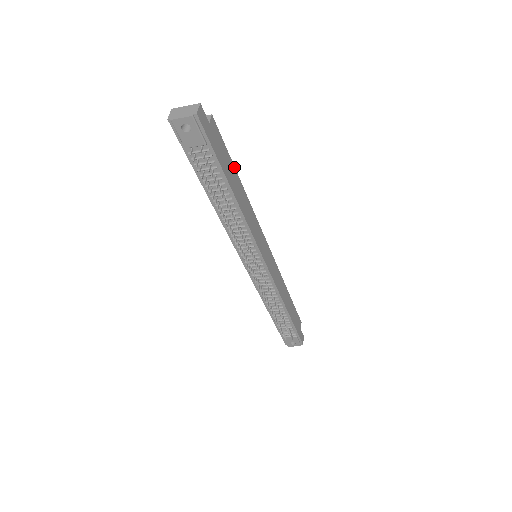
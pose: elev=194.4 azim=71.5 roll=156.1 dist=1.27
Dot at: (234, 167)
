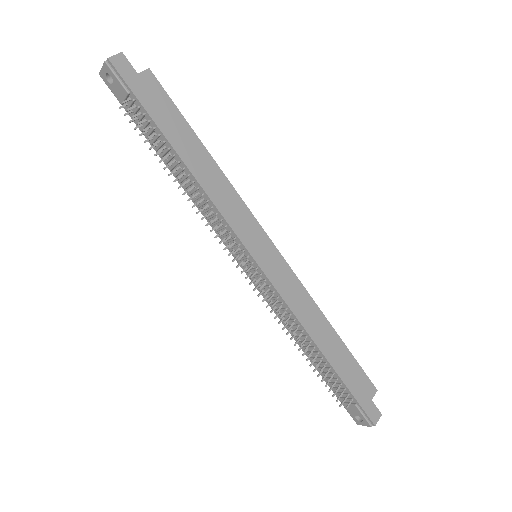
Dot at: (192, 130)
